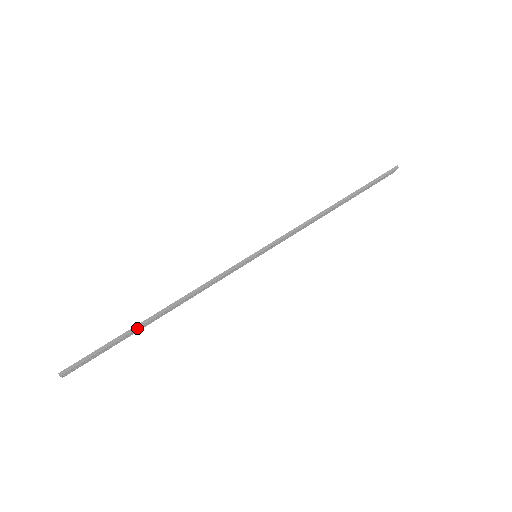
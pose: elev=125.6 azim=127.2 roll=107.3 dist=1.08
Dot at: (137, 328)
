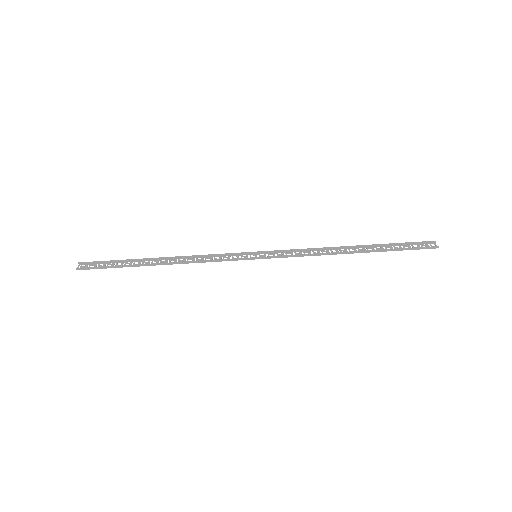
Dot at: (139, 266)
